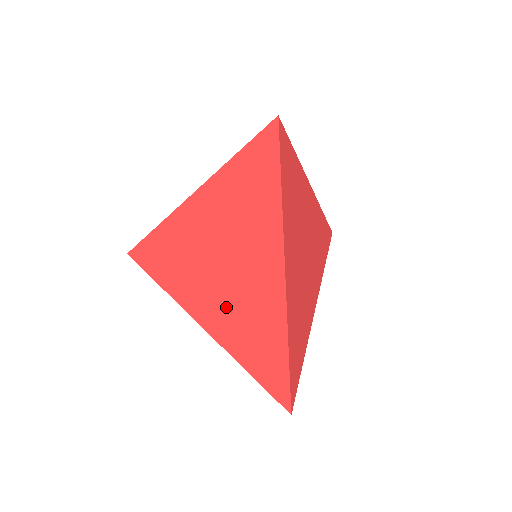
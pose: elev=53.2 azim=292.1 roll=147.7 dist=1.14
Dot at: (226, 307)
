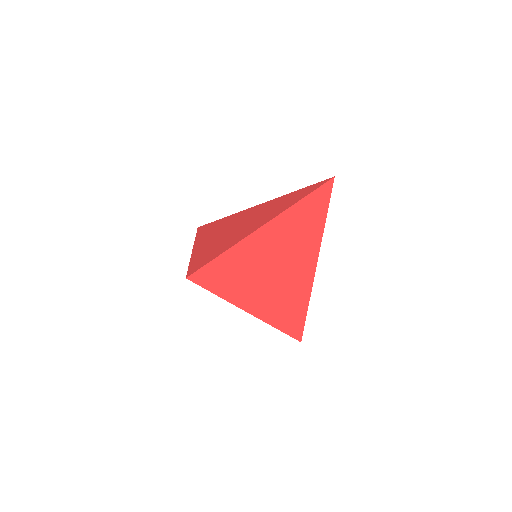
Dot at: occluded
